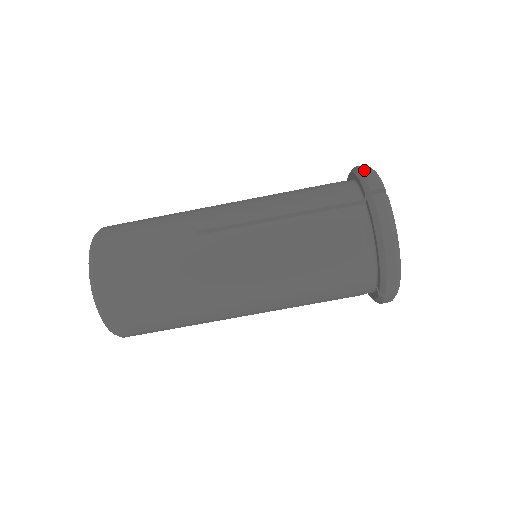
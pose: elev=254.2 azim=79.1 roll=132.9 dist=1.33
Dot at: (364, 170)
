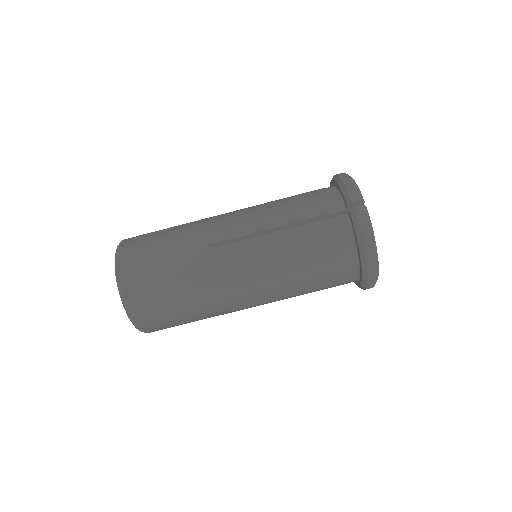
Dot at: (345, 182)
